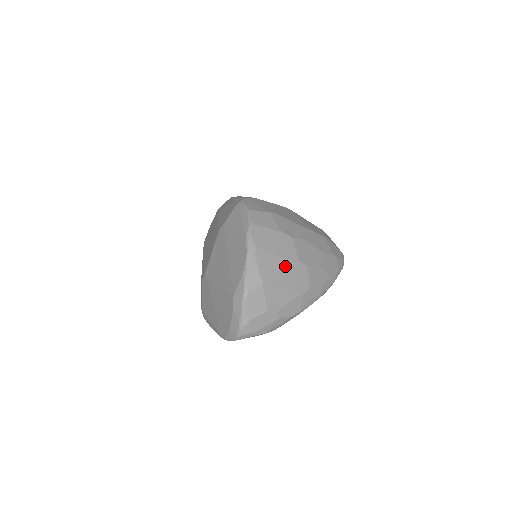
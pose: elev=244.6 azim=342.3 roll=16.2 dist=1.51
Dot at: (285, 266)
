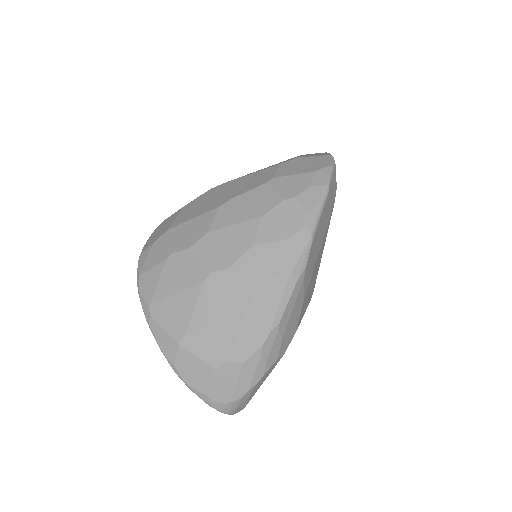
Dot at: (195, 297)
